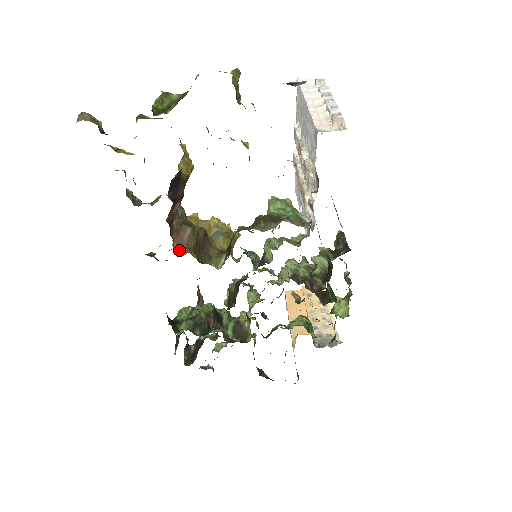
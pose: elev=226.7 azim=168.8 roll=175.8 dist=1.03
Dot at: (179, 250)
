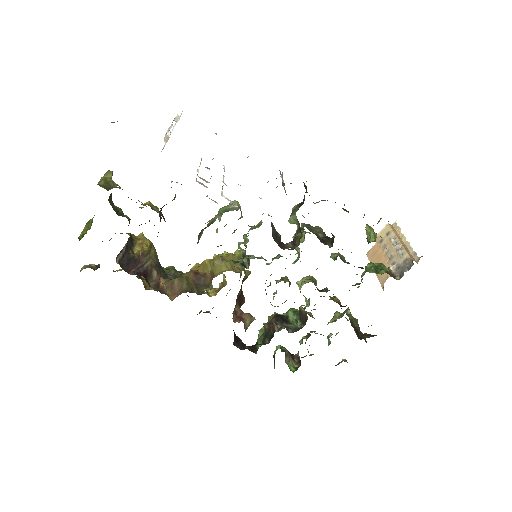
Dot at: (214, 295)
